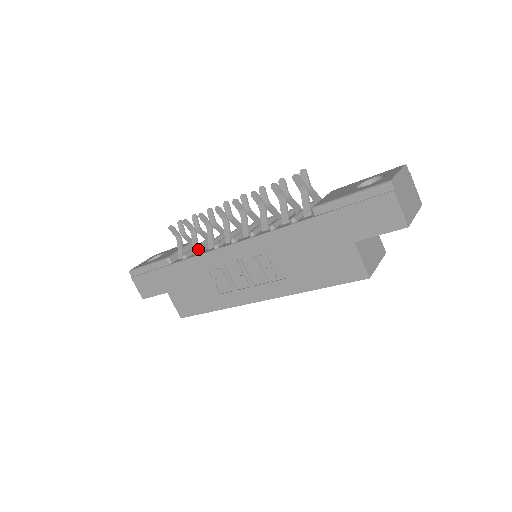
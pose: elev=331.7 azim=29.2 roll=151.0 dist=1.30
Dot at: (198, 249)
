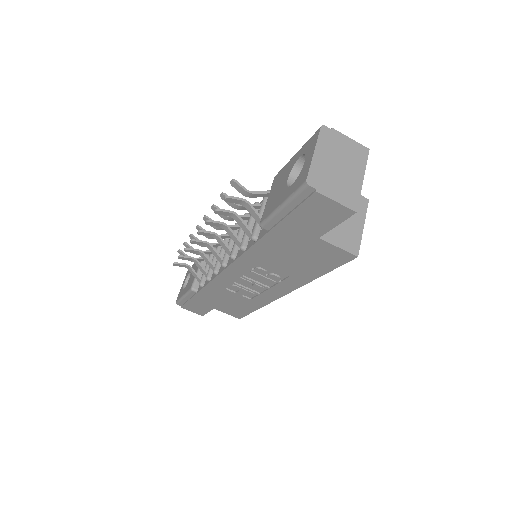
Dot at: occluded
